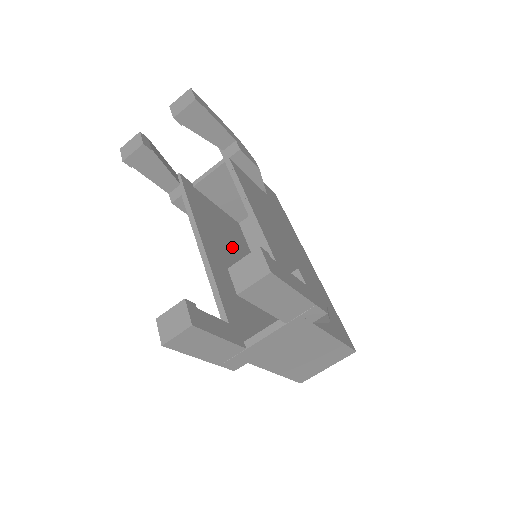
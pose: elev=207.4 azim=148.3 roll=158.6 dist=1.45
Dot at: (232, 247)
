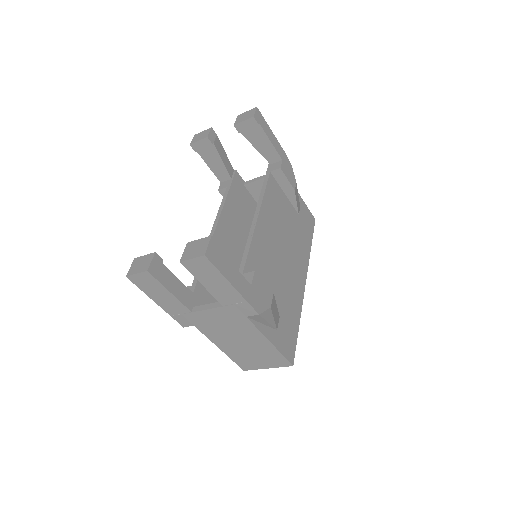
Dot at: occluded
